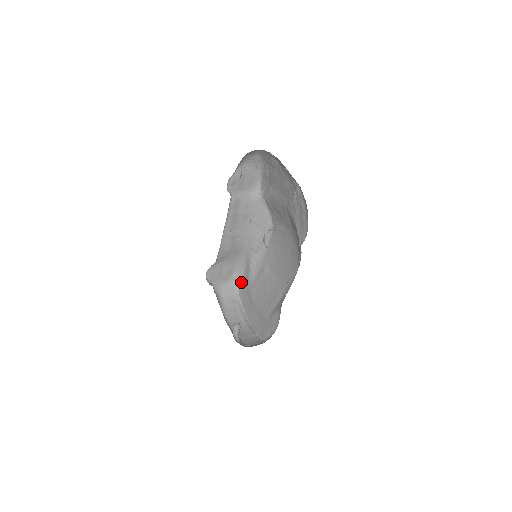
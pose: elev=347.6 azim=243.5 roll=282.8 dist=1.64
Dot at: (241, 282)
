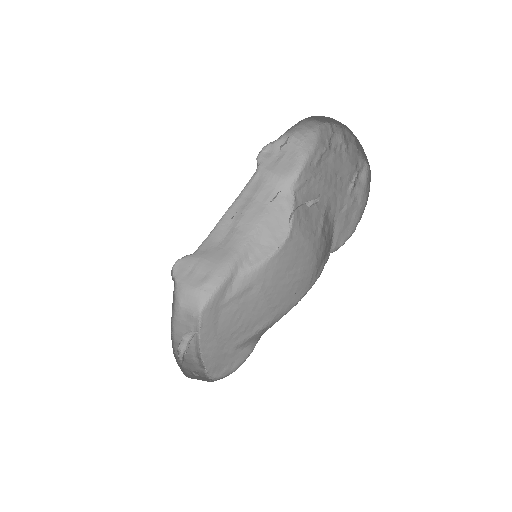
Dot at: (212, 298)
